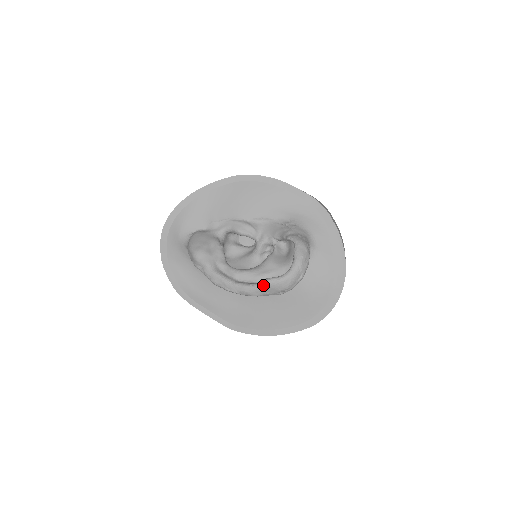
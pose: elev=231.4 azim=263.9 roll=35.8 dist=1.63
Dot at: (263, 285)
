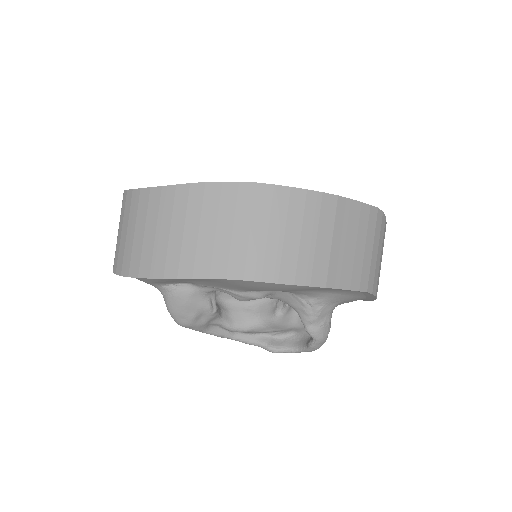
Dot at: (265, 349)
